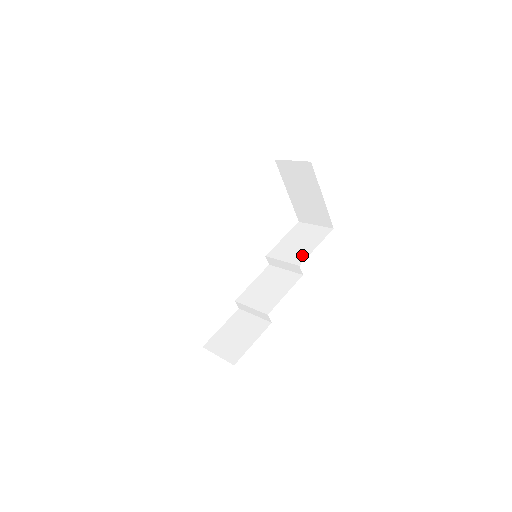
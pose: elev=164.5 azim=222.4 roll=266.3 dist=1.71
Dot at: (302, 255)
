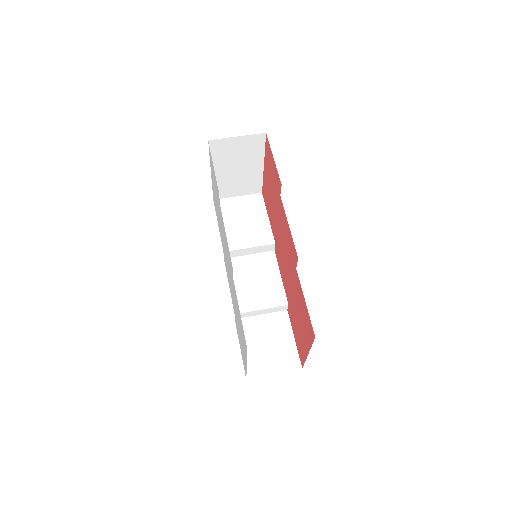
Dot at: (265, 232)
